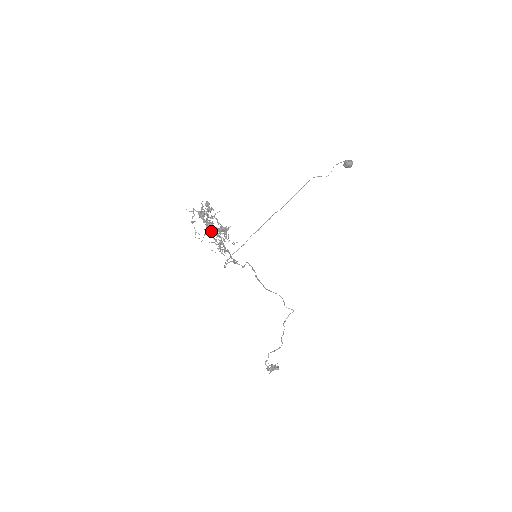
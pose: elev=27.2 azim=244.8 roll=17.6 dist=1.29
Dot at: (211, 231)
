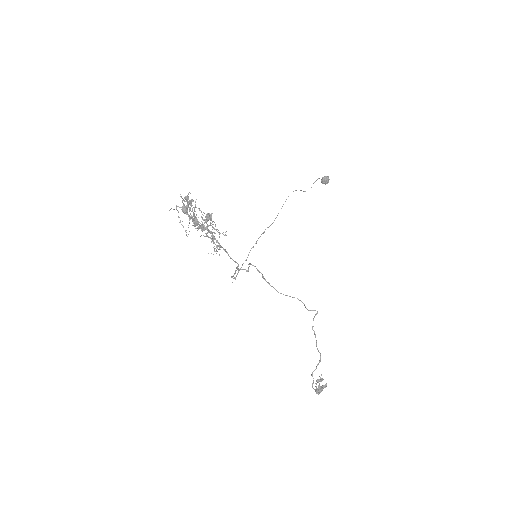
Dot at: (193, 212)
